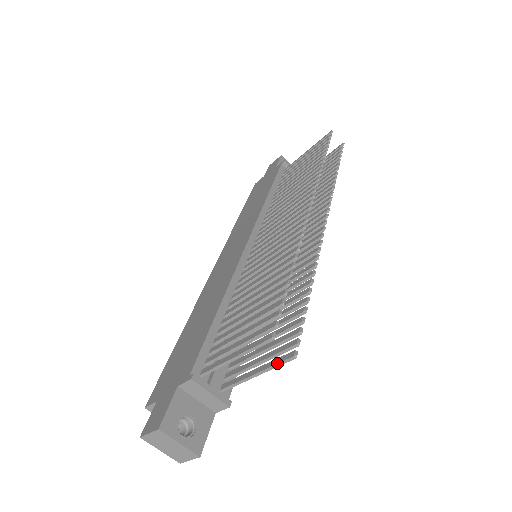
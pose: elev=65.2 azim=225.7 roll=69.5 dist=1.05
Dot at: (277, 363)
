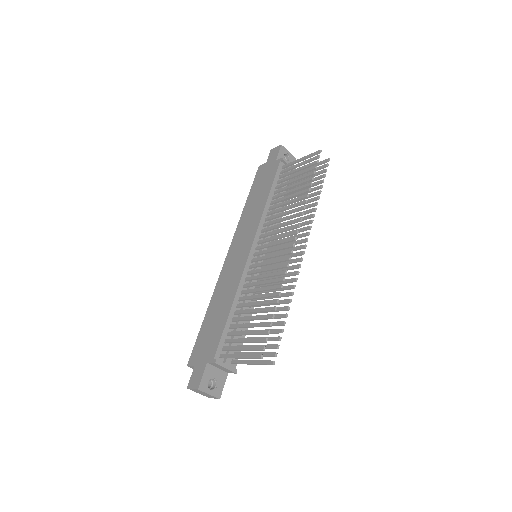
Dot at: (263, 364)
